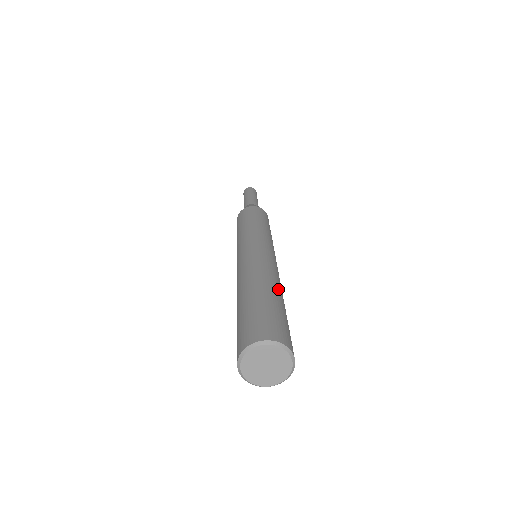
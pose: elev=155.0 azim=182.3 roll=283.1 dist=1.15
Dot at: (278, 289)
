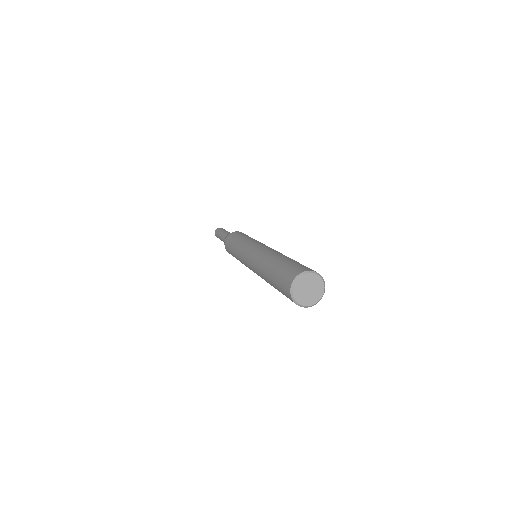
Dot at: occluded
